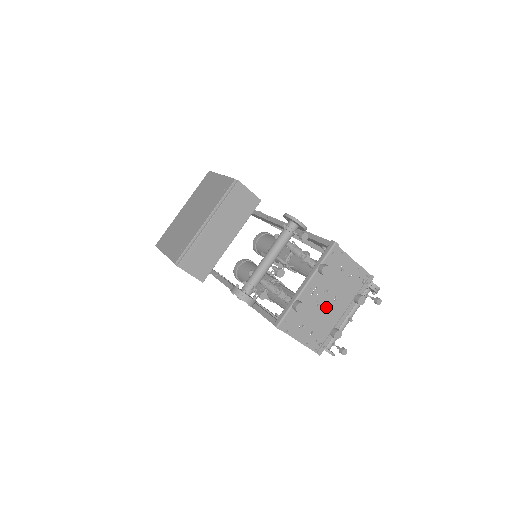
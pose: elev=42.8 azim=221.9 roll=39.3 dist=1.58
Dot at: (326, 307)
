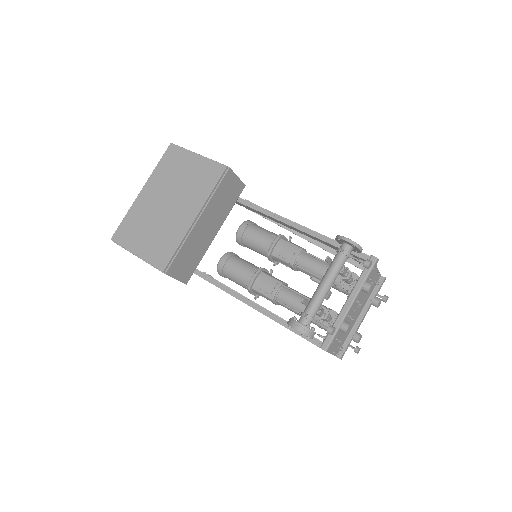
Dot at: (352, 315)
